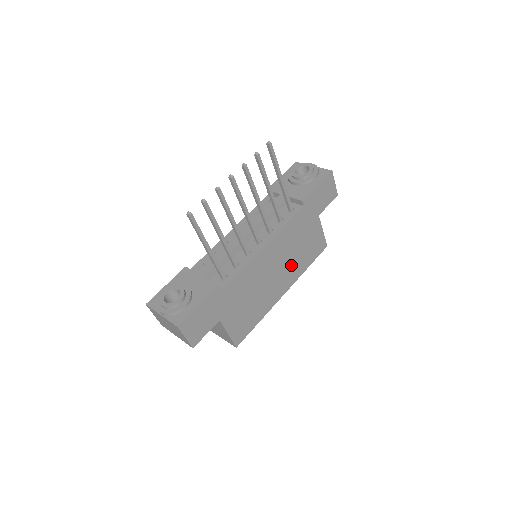
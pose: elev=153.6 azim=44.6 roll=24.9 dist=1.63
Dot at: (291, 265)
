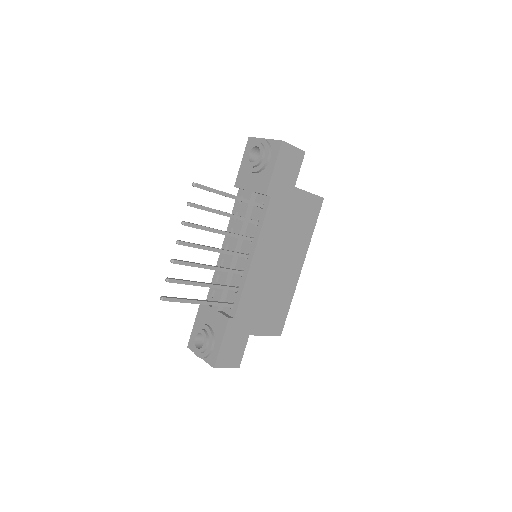
Dot at: (293, 245)
